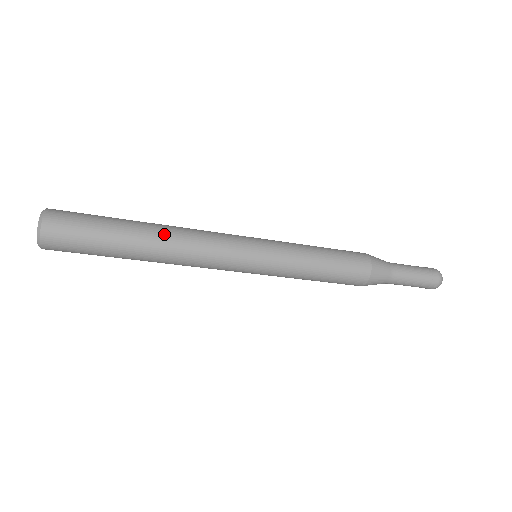
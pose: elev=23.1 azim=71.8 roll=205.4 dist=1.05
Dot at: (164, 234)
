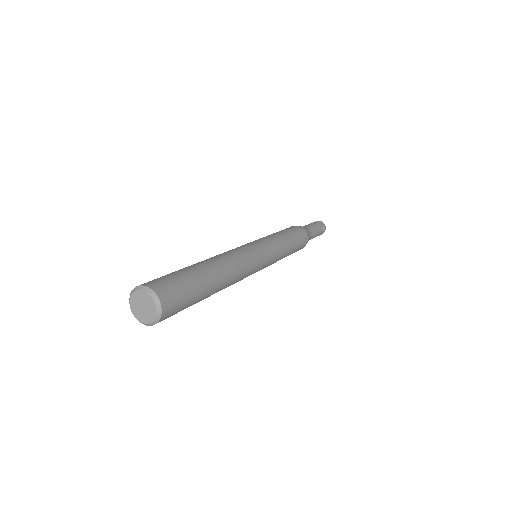
Dot at: (227, 274)
